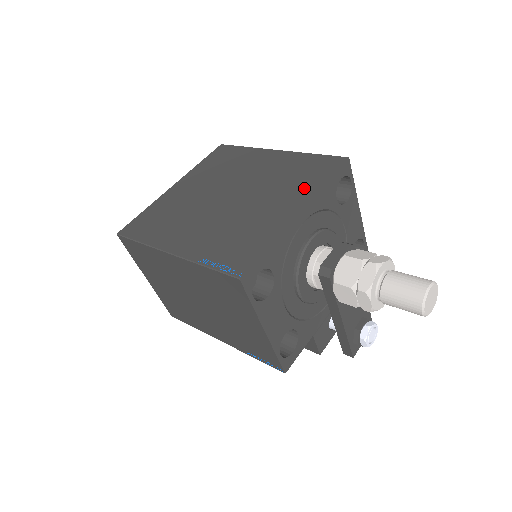
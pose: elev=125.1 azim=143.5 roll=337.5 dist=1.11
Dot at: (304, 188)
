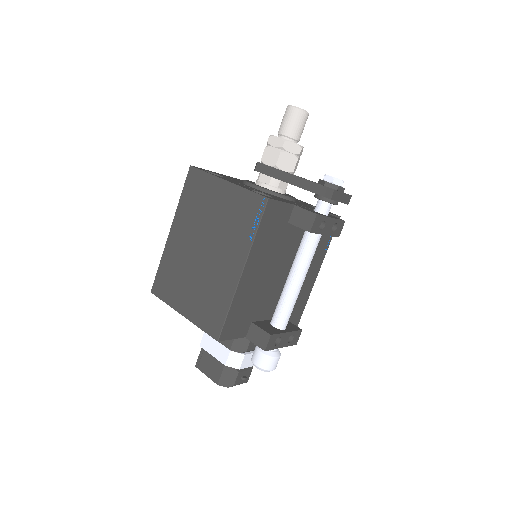
Dot at: occluded
